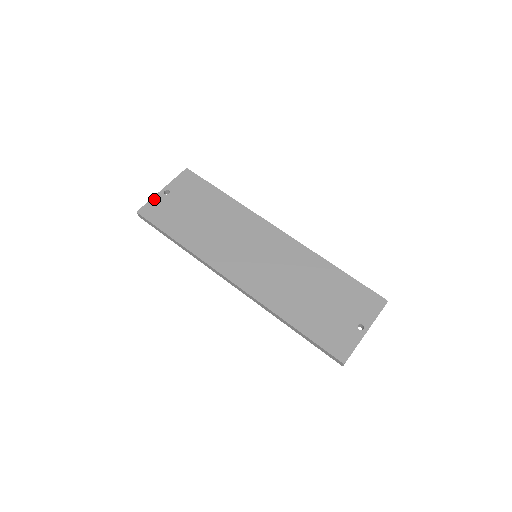
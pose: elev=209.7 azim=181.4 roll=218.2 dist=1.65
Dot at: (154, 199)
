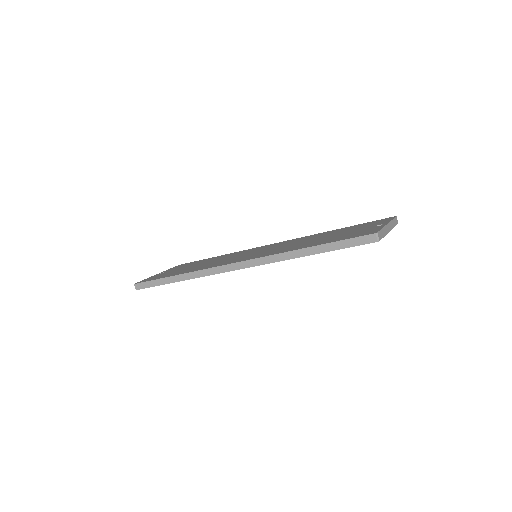
Dot at: (150, 277)
